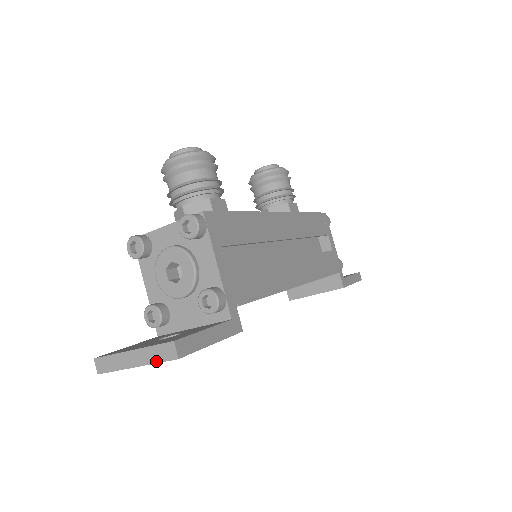
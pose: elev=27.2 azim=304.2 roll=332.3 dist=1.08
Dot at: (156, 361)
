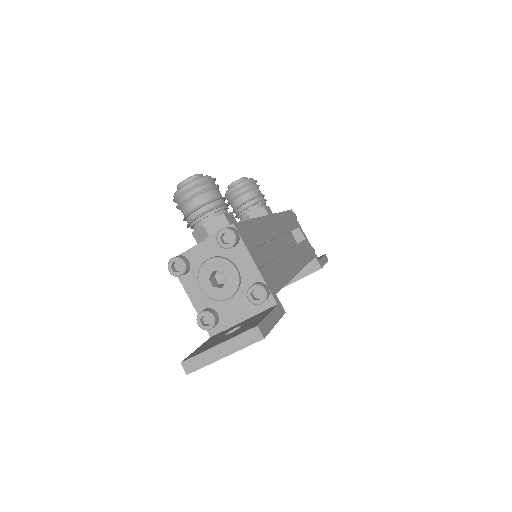
Dot at: (243, 346)
